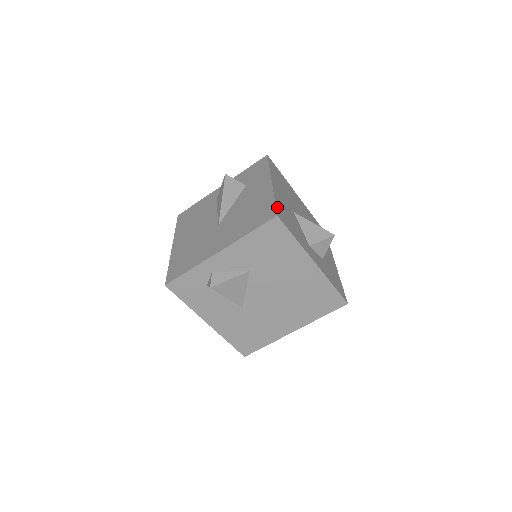
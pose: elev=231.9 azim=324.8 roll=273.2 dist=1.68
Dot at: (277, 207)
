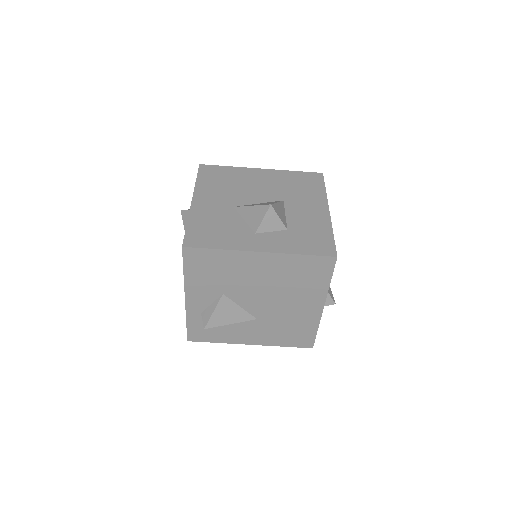
Dot at: (188, 233)
